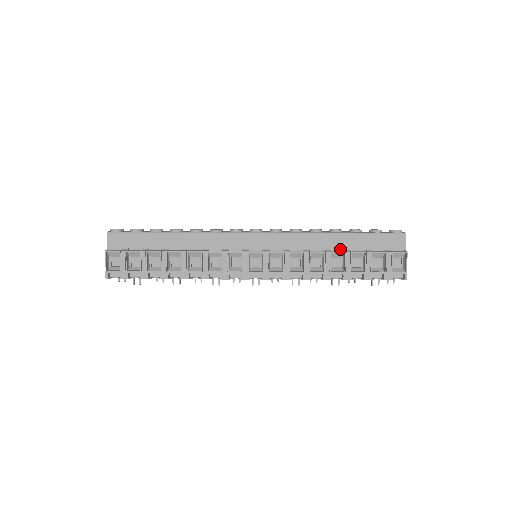
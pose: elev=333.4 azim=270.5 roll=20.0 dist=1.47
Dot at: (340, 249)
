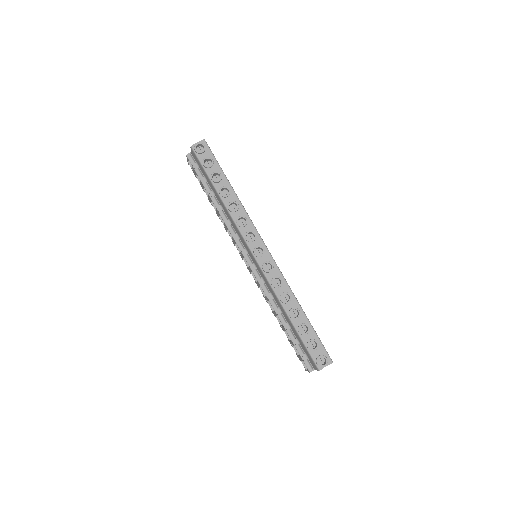
Dot at: (287, 320)
